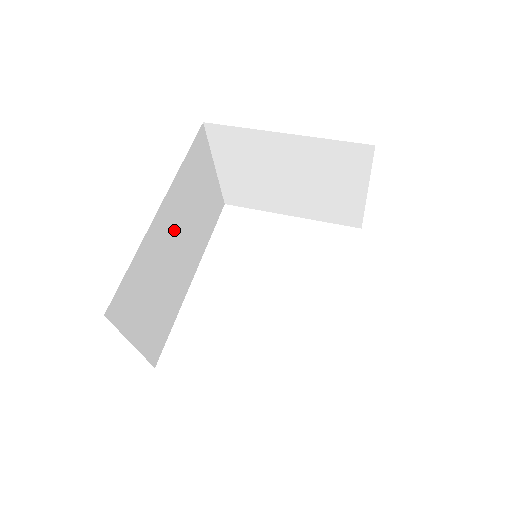
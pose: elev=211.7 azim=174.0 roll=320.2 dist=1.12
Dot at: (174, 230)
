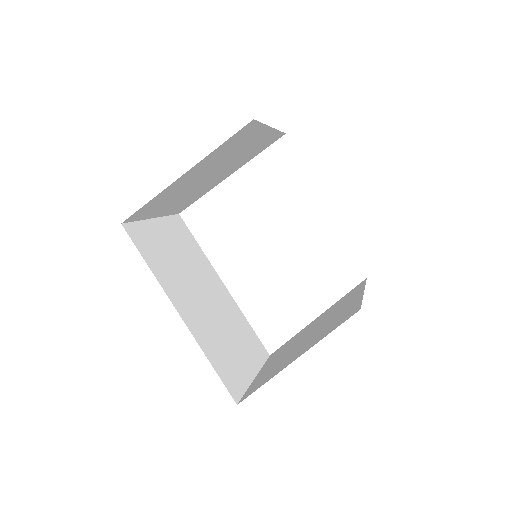
Dot at: (194, 300)
